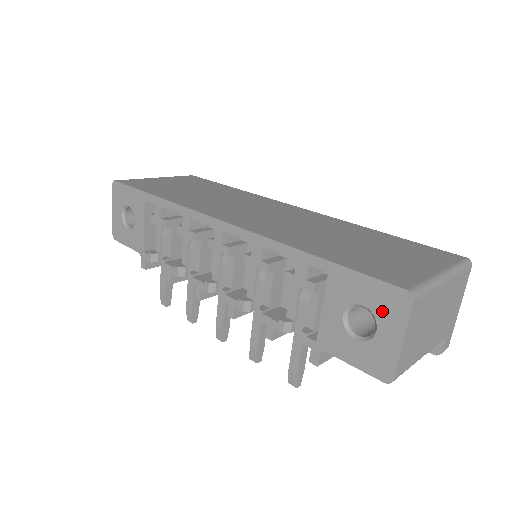
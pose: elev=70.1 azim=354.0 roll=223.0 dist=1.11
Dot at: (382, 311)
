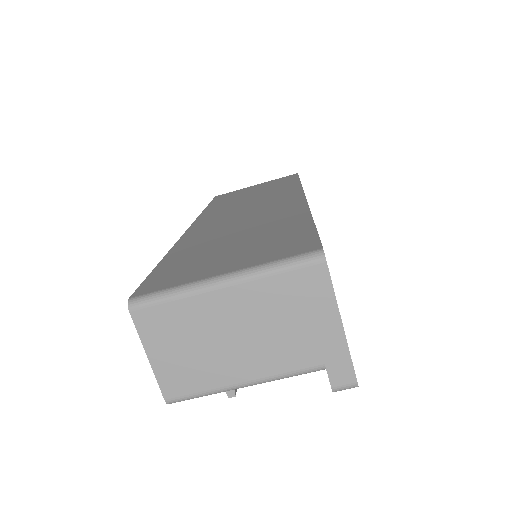
Dot at: occluded
